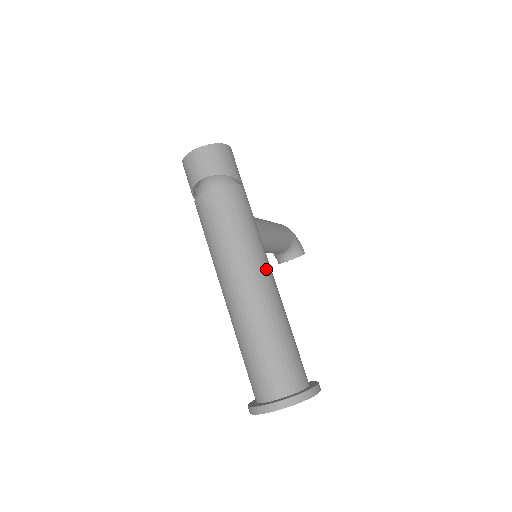
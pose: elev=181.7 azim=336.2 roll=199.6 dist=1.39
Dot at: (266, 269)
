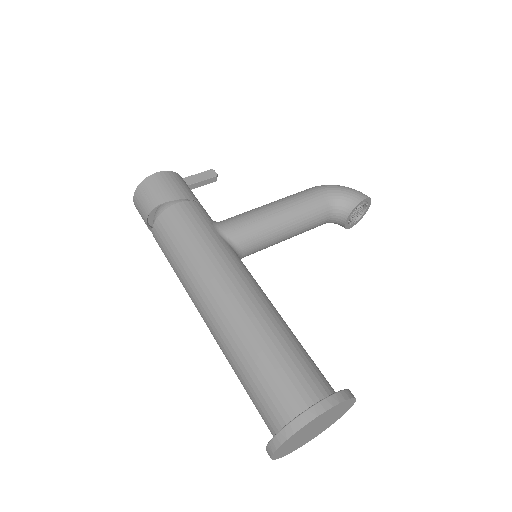
Dot at: (221, 280)
